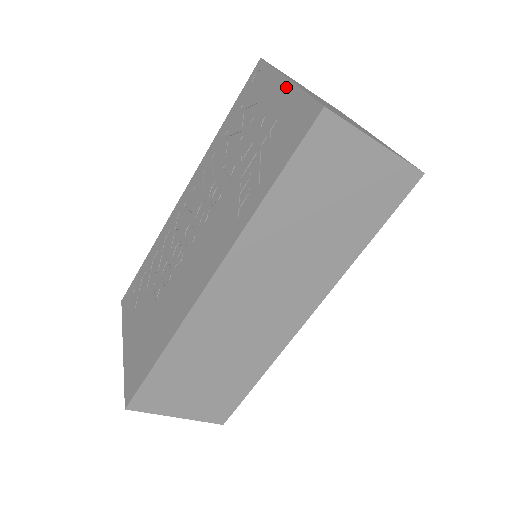
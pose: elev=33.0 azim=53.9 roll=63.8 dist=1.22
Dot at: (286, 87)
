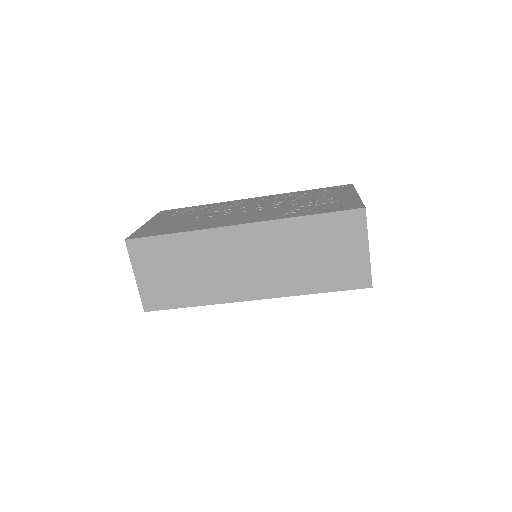
Dot at: (355, 196)
